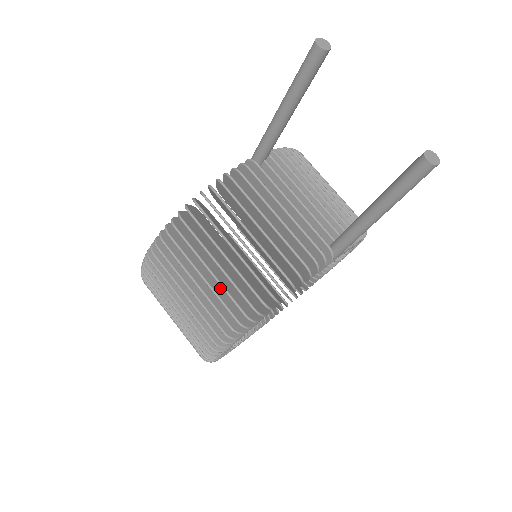
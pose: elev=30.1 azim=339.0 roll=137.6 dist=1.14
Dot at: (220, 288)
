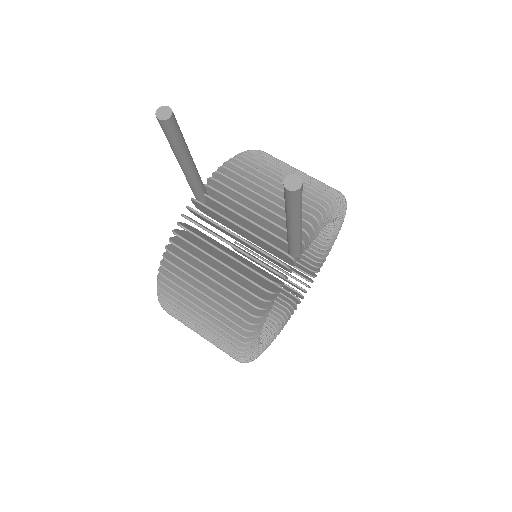
Dot at: occluded
